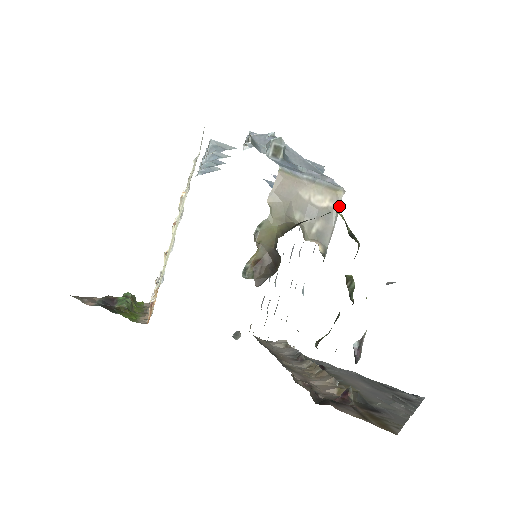
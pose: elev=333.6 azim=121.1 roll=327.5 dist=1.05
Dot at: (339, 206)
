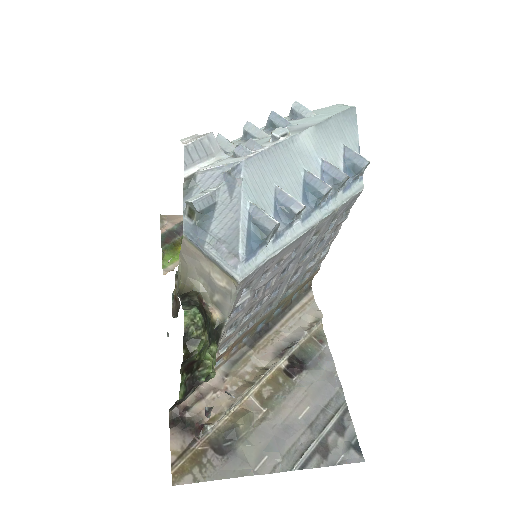
Dot at: (236, 292)
